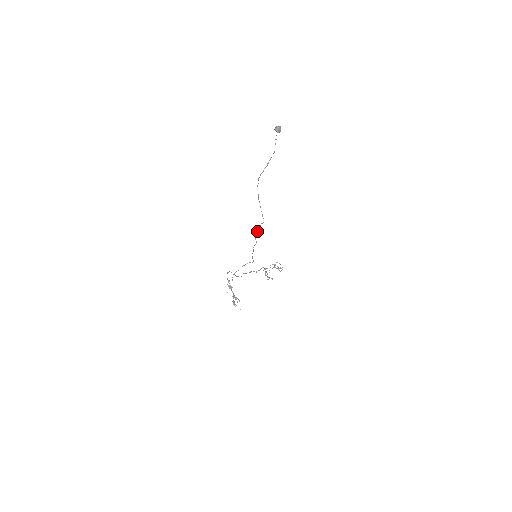
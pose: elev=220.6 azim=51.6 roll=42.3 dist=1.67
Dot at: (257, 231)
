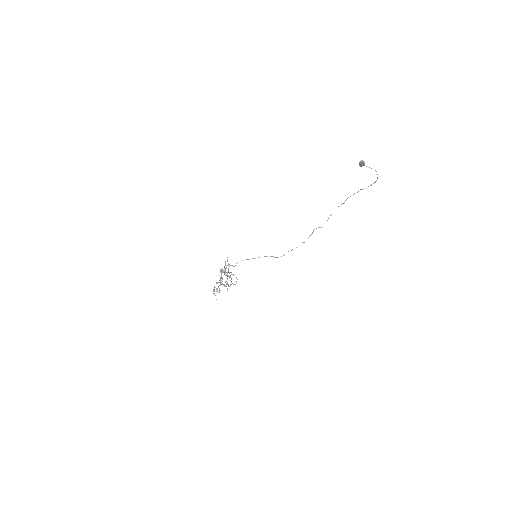
Dot at: (313, 231)
